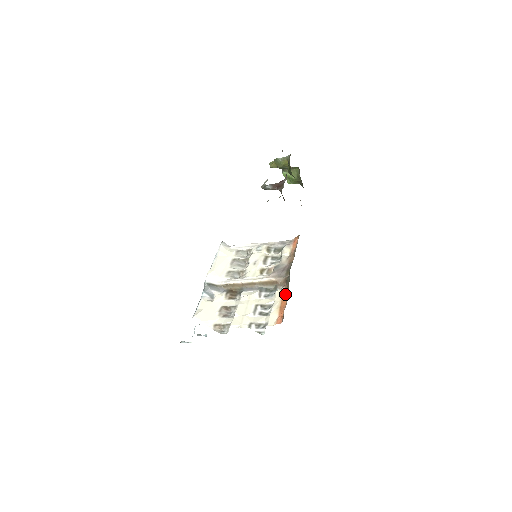
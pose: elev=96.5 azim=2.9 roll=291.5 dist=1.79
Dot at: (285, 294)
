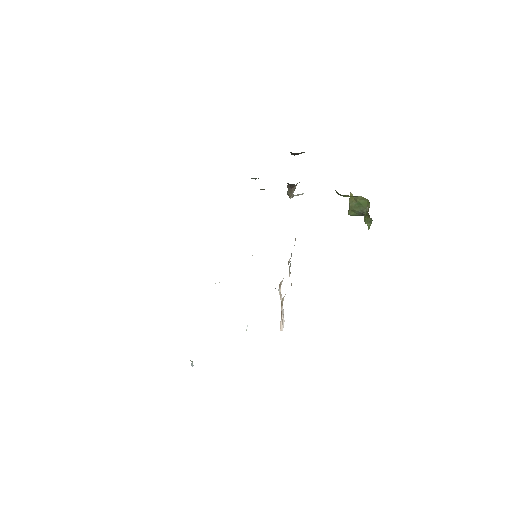
Dot at: occluded
